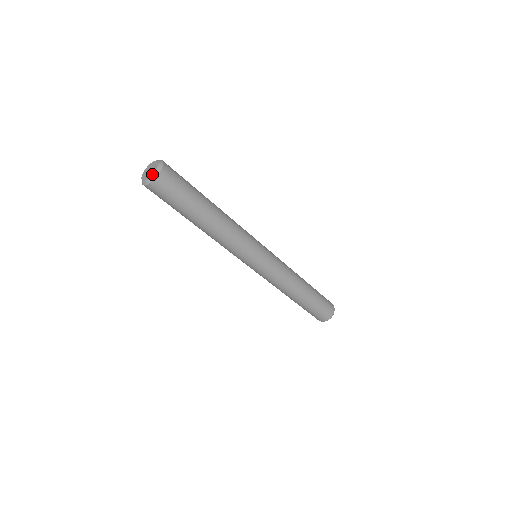
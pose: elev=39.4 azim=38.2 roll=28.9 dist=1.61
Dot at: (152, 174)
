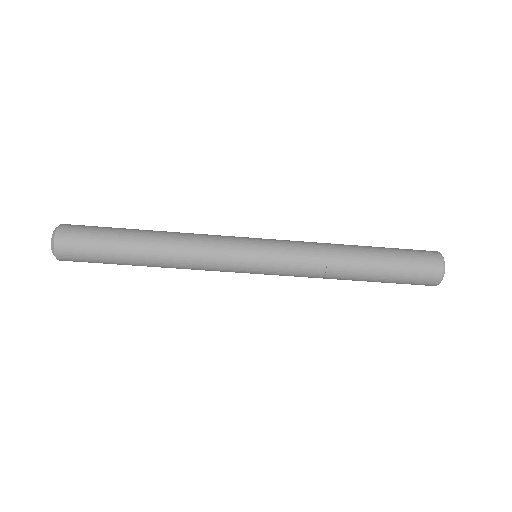
Dot at: (52, 252)
